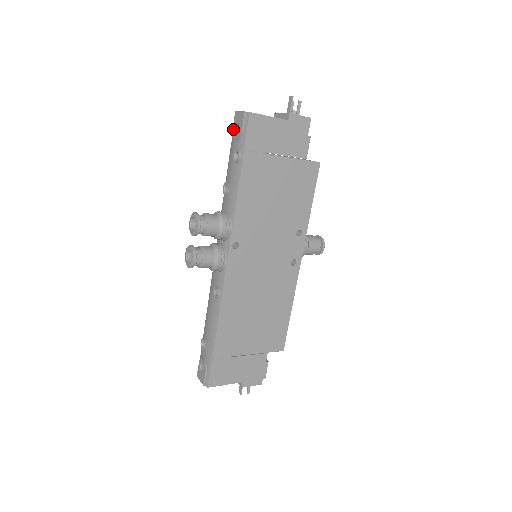
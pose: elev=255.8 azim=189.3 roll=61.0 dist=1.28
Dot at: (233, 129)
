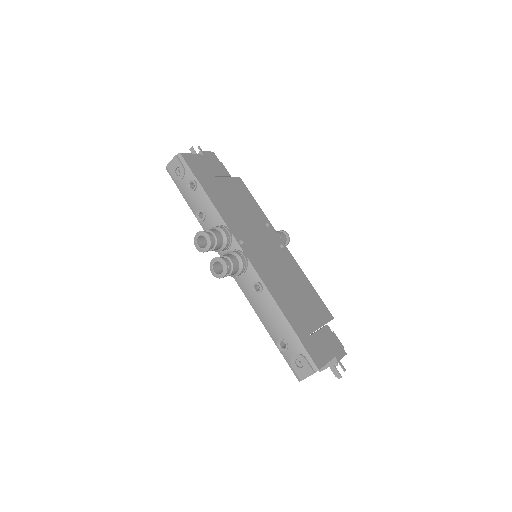
Dot at: (174, 177)
